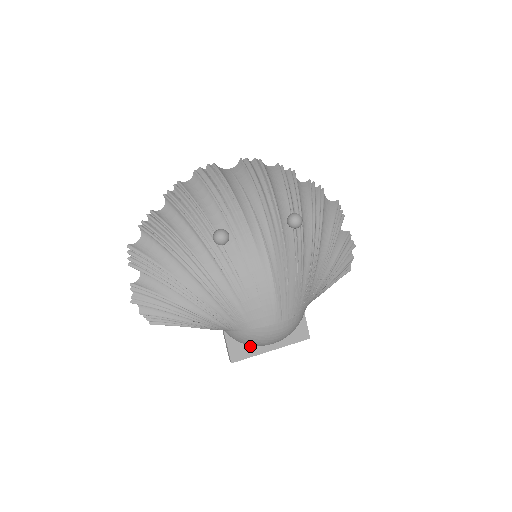
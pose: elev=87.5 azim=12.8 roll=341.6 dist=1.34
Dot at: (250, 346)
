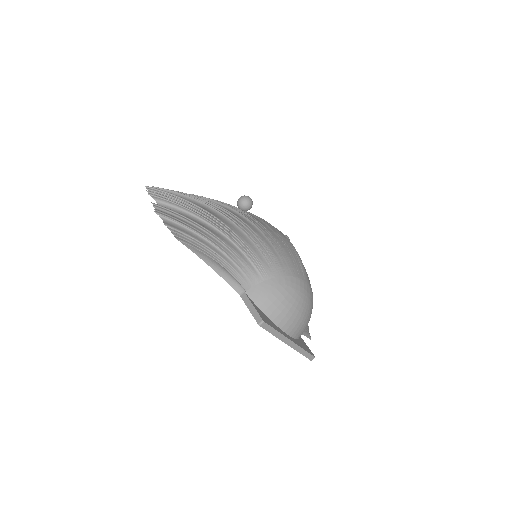
Dot at: (272, 322)
